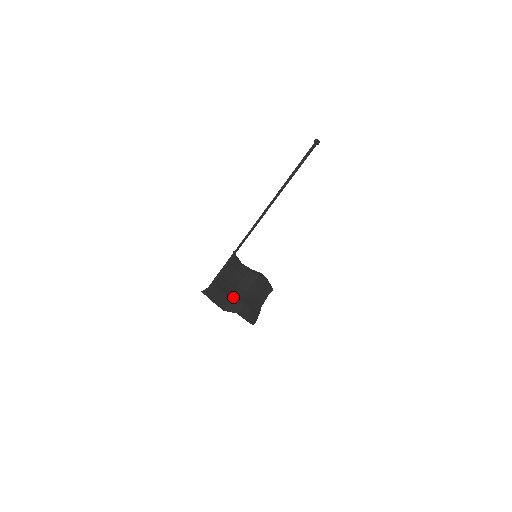
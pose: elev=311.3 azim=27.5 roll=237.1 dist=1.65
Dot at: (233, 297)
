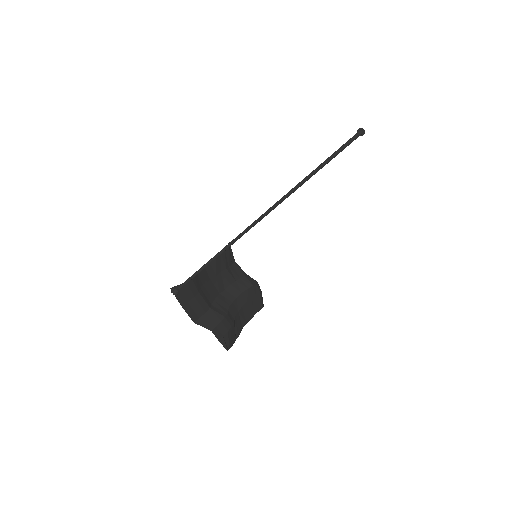
Dot at: (212, 306)
